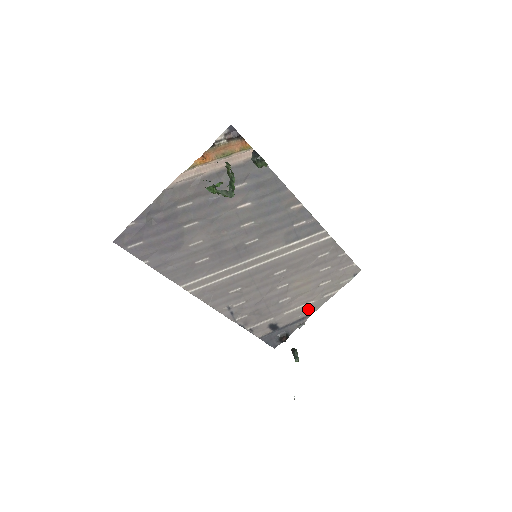
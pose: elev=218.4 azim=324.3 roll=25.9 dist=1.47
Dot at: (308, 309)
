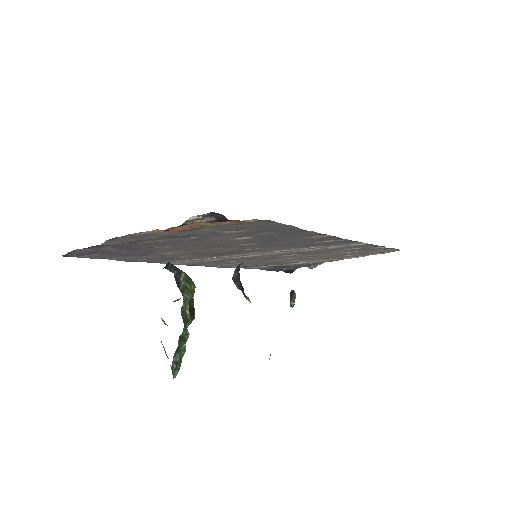
Dot at: (323, 261)
